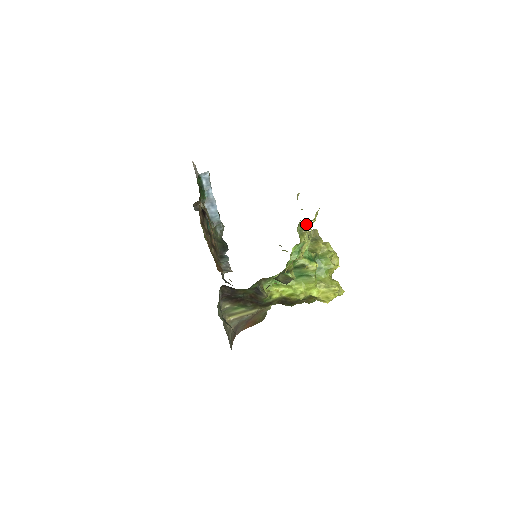
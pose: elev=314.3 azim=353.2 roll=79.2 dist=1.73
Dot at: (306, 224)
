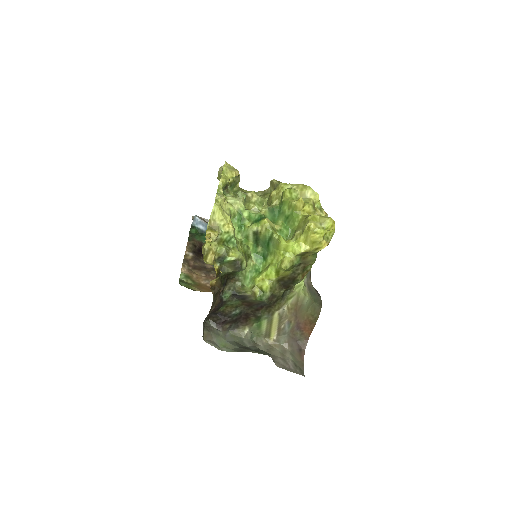
Dot at: (229, 191)
